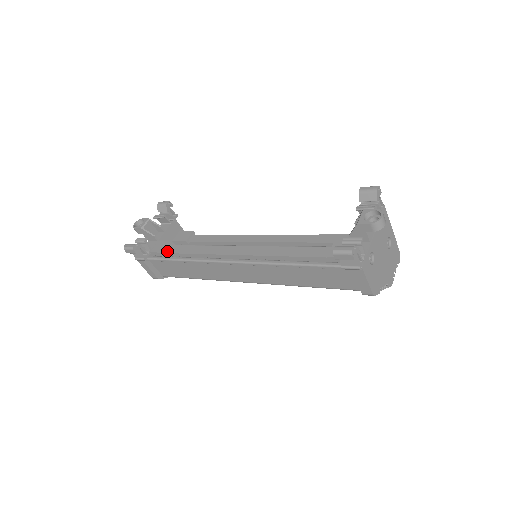
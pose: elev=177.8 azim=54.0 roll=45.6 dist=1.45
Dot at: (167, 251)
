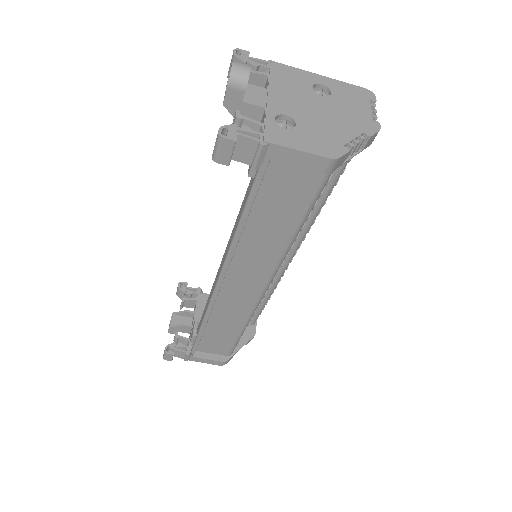
Dot at: (198, 329)
